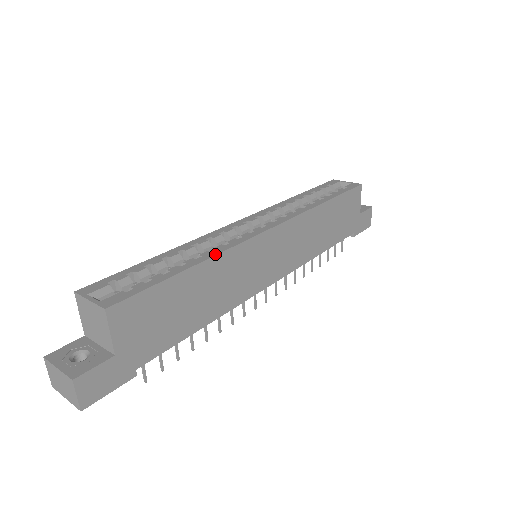
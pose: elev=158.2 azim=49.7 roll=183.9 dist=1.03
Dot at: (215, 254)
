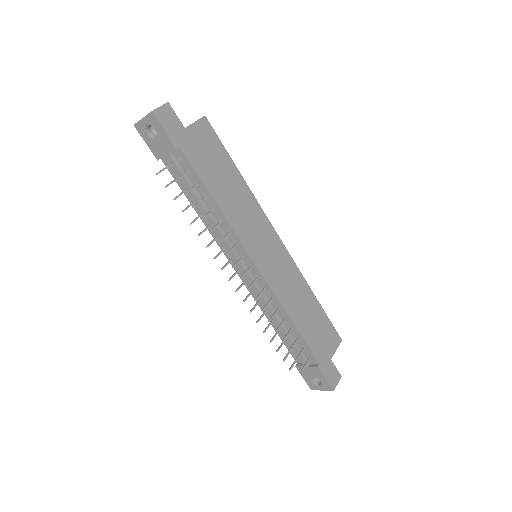
Dot at: (251, 191)
